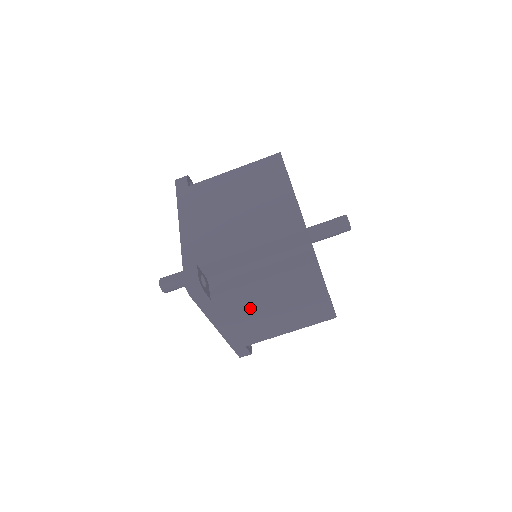
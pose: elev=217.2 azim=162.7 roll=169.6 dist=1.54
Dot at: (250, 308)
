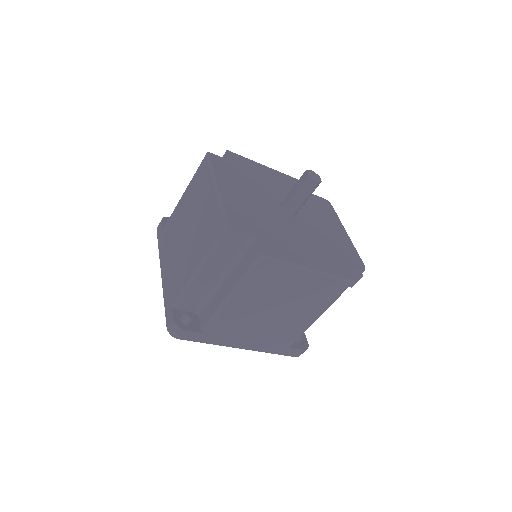
Dot at: (247, 320)
